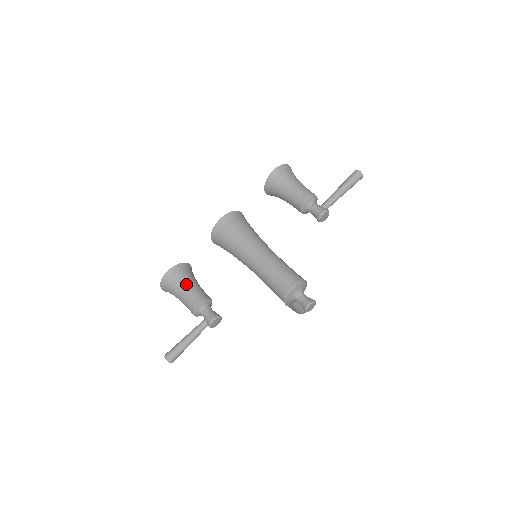
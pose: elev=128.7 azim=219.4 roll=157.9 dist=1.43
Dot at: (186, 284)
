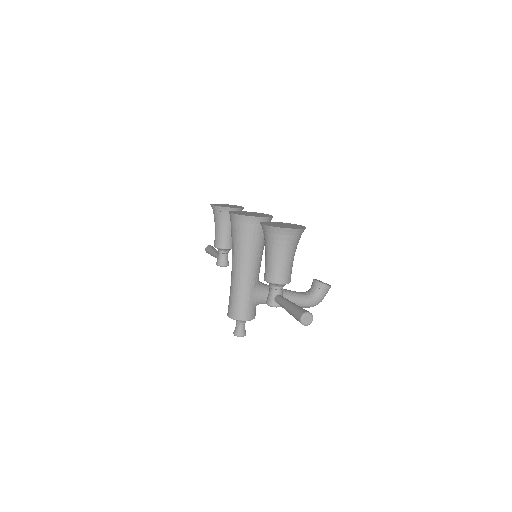
Dot at: (217, 225)
